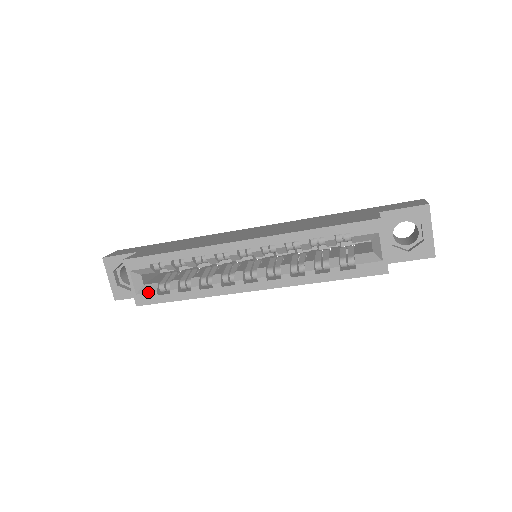
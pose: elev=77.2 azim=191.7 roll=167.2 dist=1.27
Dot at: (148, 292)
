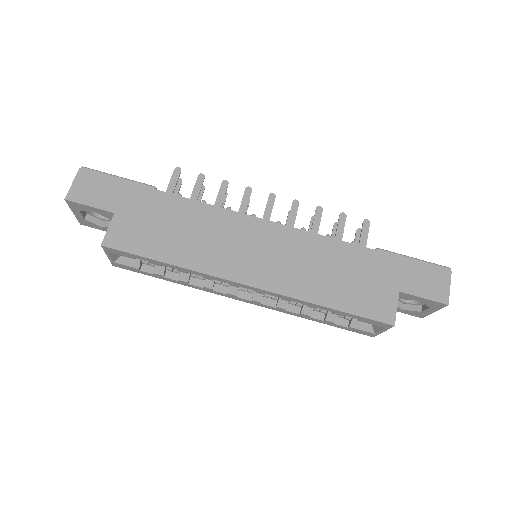
Dot at: (128, 266)
